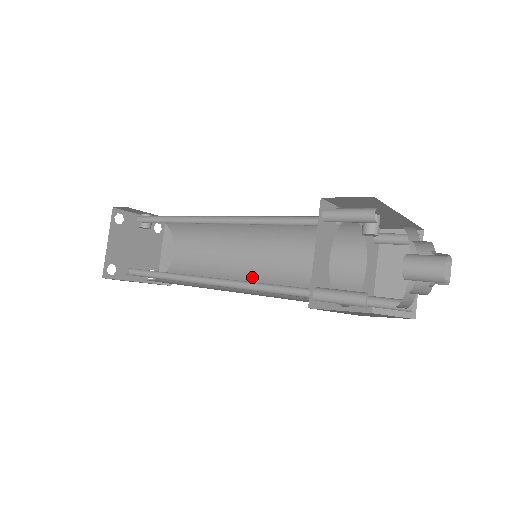
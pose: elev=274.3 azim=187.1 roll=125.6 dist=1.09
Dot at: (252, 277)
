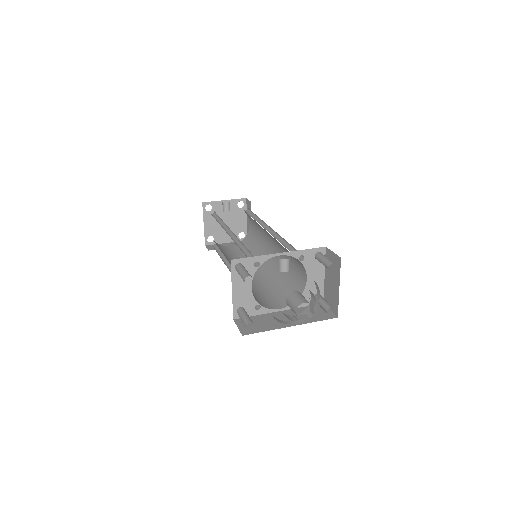
Dot at: (271, 260)
